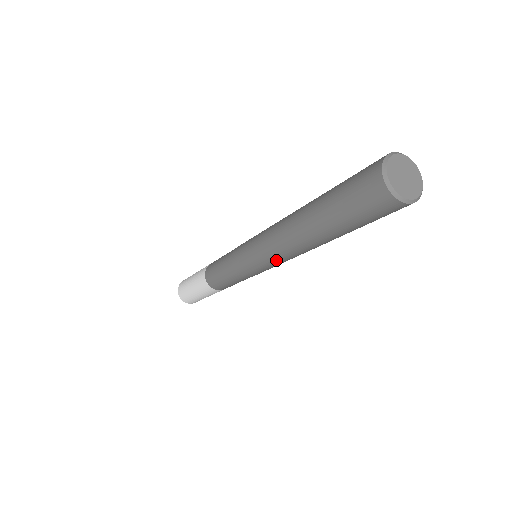
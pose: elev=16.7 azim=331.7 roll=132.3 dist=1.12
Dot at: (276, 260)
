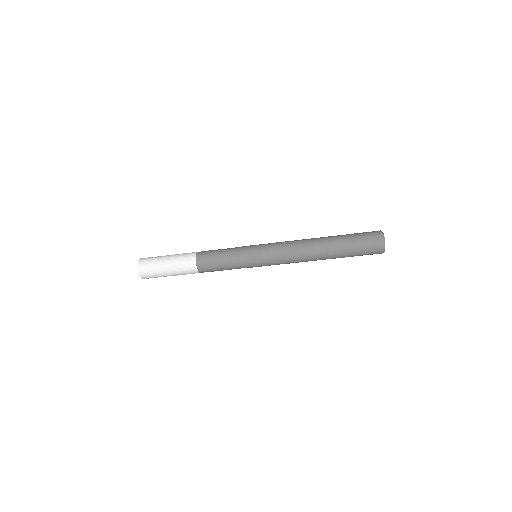
Dot at: occluded
